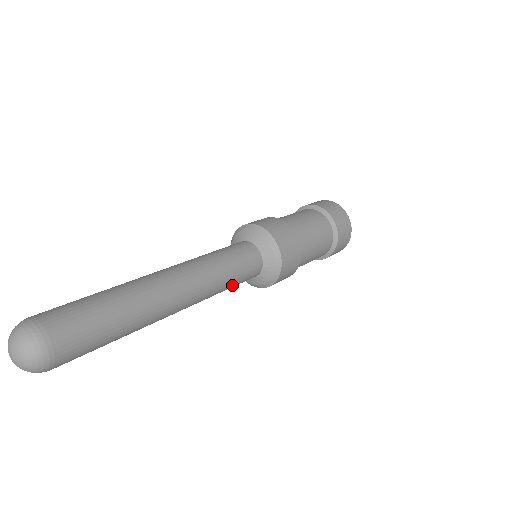
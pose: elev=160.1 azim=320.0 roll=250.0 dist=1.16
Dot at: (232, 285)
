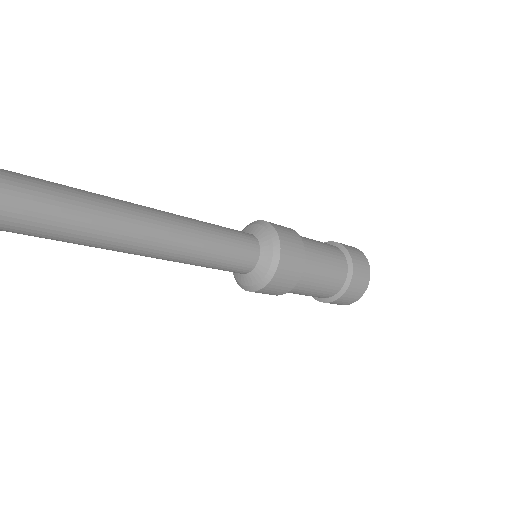
Dot at: (219, 260)
